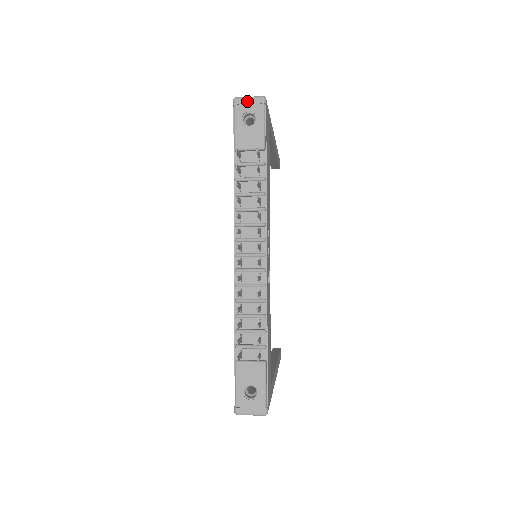
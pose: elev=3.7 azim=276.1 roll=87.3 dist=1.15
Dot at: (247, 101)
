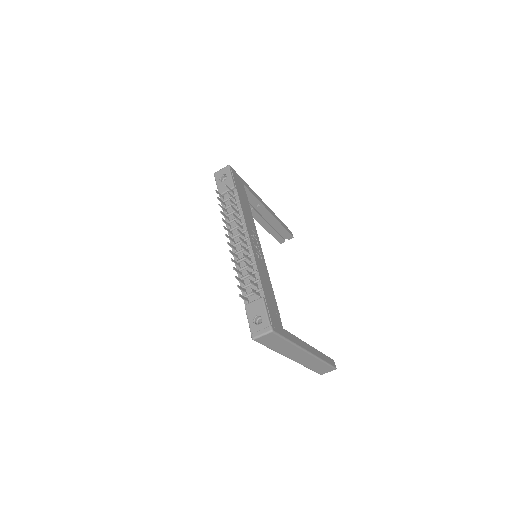
Dot at: (220, 171)
